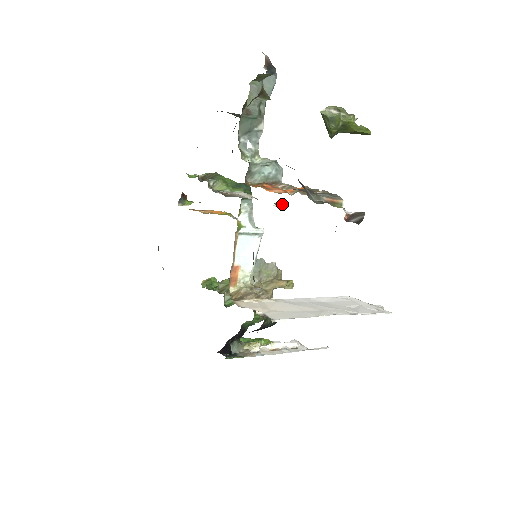
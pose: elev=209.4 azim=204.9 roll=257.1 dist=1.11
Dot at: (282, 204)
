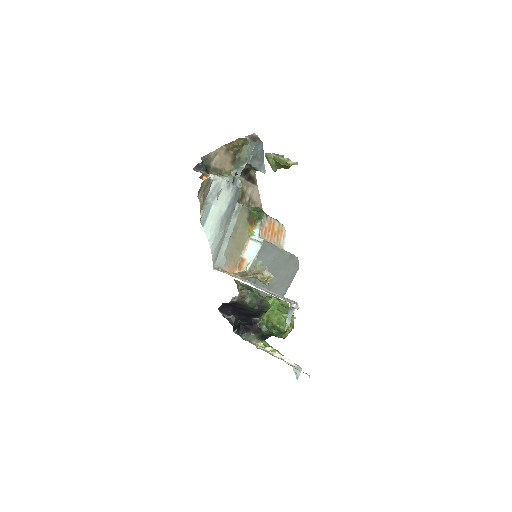
Dot at: occluded
